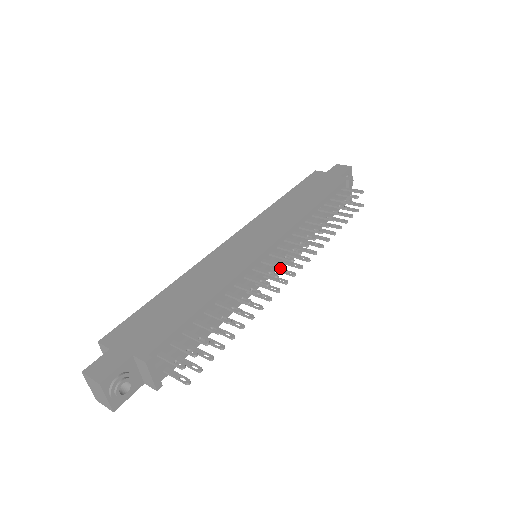
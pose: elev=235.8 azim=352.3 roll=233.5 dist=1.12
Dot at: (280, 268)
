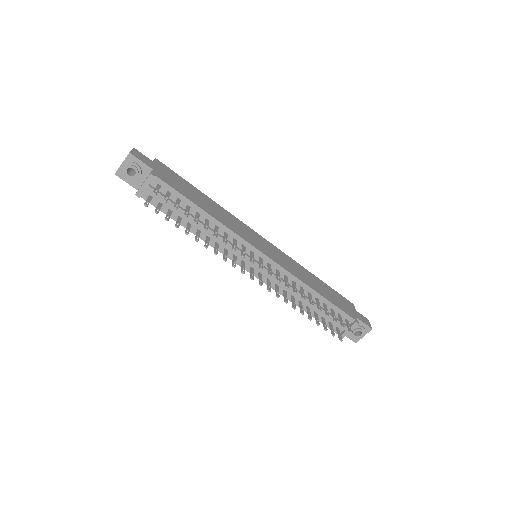
Dot at: (251, 260)
